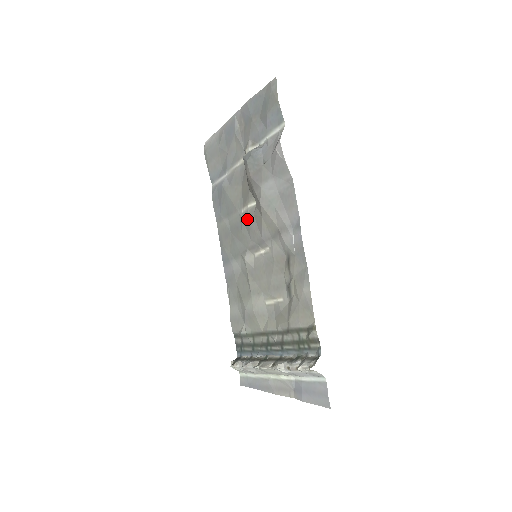
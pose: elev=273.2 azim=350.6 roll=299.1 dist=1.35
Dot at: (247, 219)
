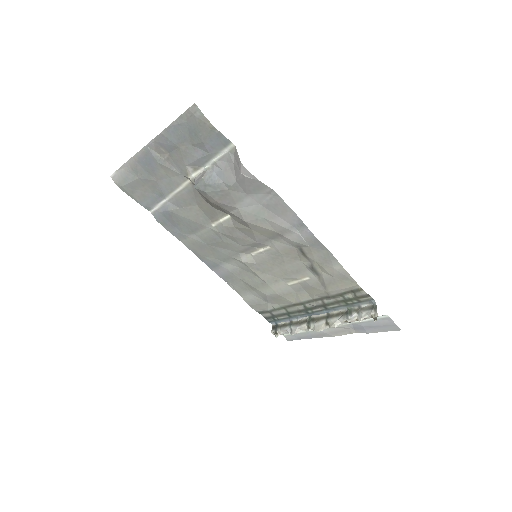
Dot at: (226, 232)
